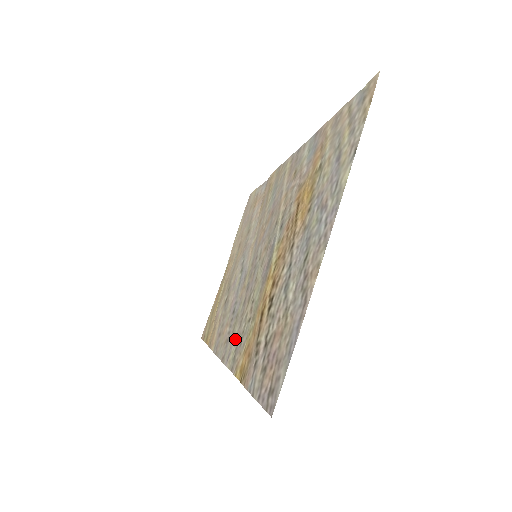
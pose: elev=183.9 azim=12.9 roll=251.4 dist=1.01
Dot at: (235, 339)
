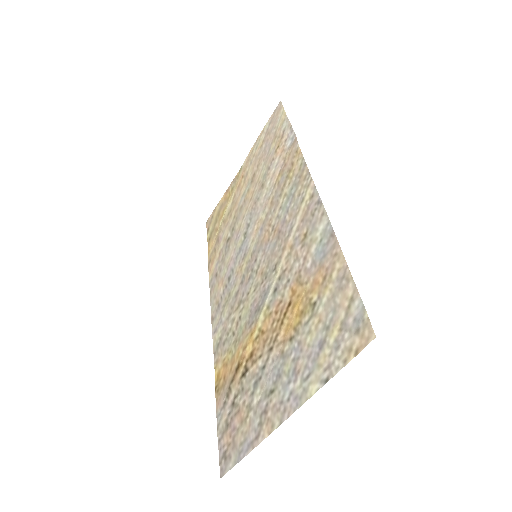
Dot at: (222, 325)
